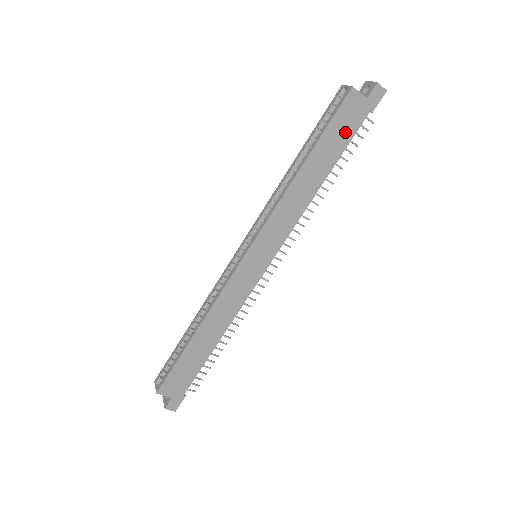
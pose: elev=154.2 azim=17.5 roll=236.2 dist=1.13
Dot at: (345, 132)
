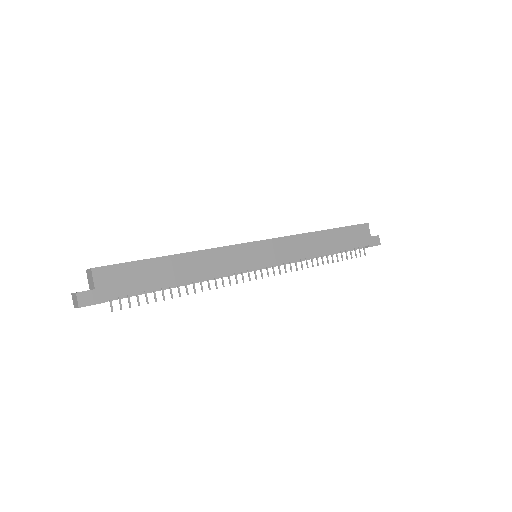
Dot at: (353, 240)
